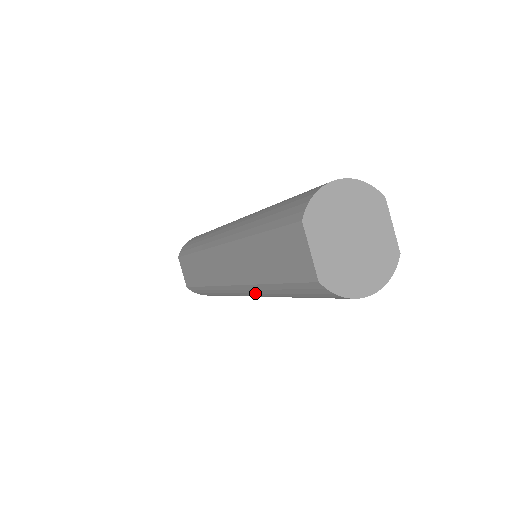
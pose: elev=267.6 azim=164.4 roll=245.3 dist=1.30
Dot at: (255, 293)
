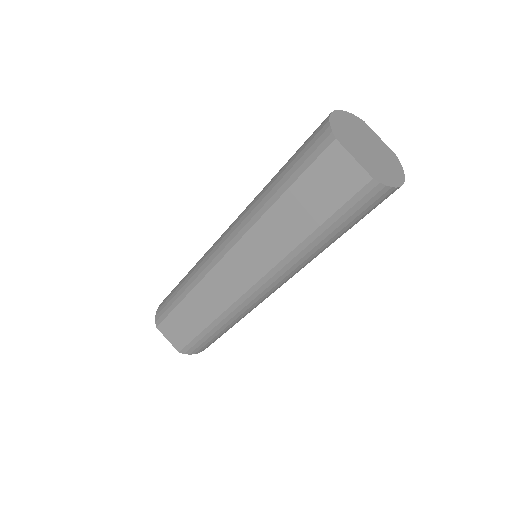
Dot at: (285, 272)
